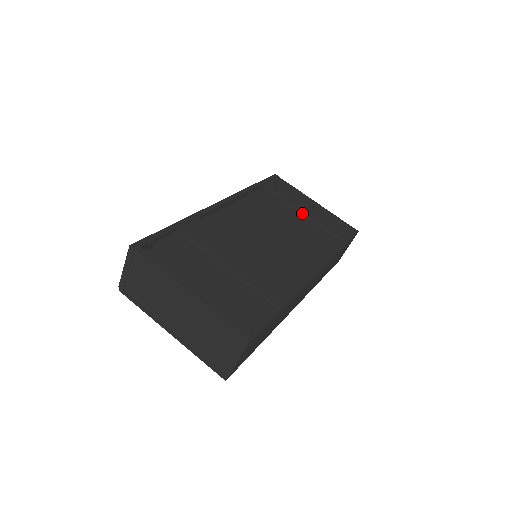
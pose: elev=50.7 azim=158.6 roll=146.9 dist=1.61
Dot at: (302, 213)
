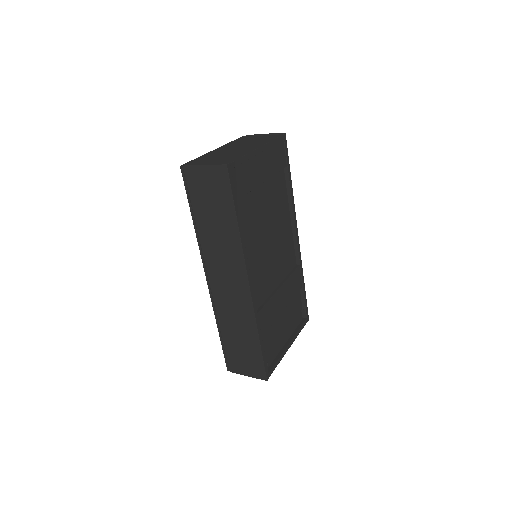
Dot at: (262, 182)
